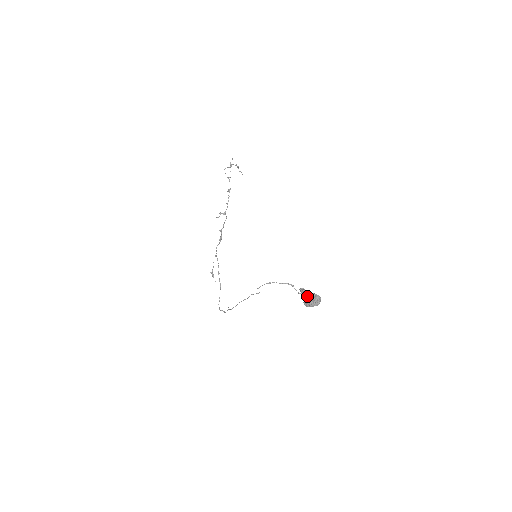
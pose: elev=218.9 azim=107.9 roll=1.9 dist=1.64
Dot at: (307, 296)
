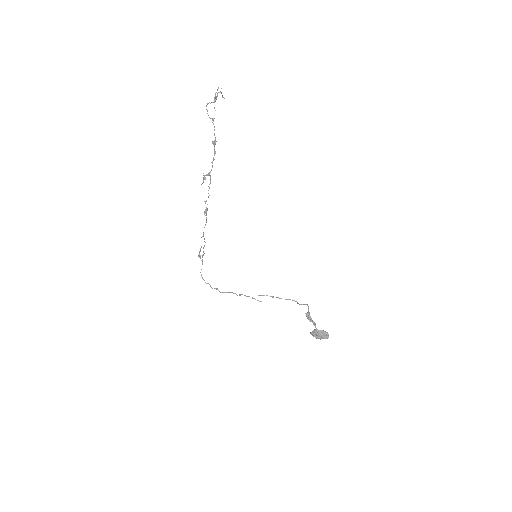
Dot at: (316, 332)
